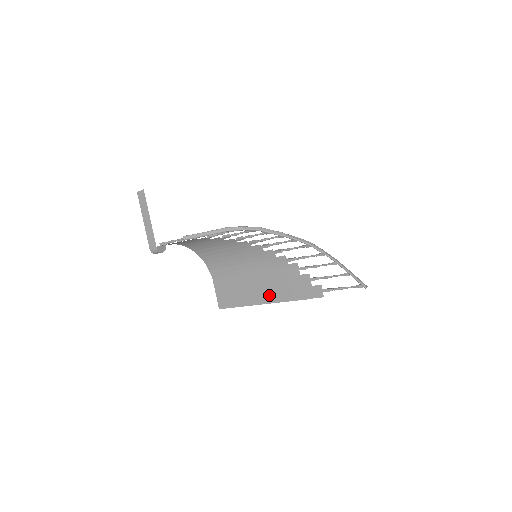
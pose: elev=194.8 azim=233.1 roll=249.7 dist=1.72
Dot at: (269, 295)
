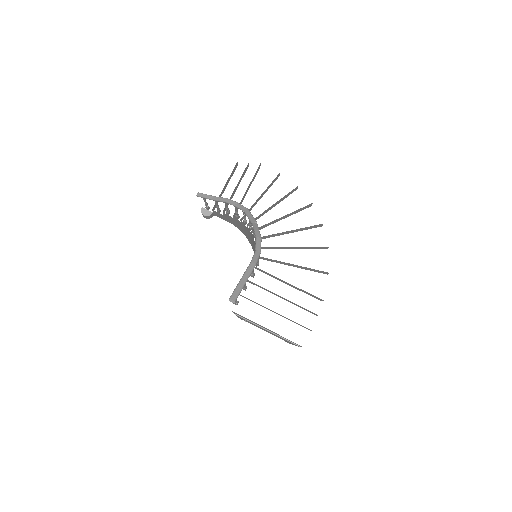
Dot at: occluded
